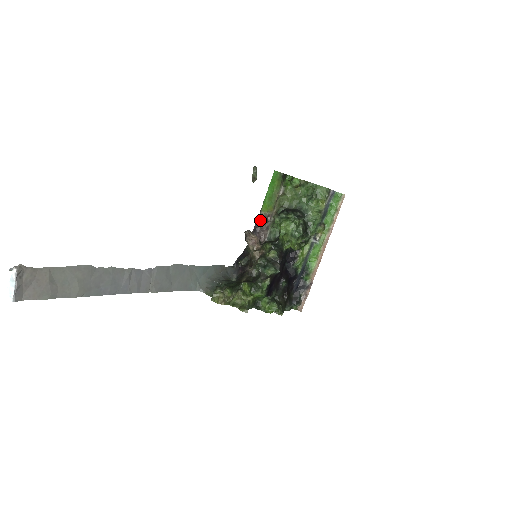
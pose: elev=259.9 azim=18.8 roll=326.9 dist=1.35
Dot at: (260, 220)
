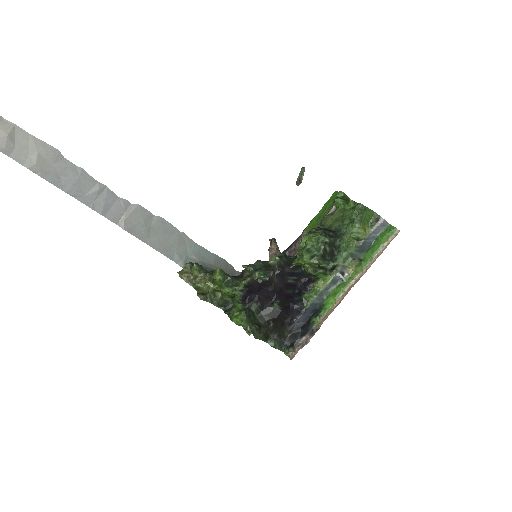
Dot at: (298, 239)
